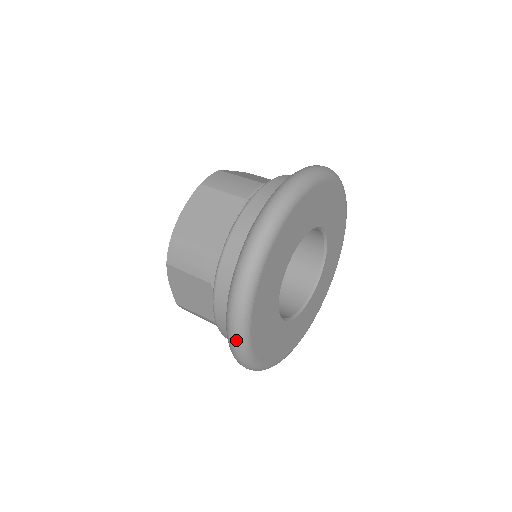
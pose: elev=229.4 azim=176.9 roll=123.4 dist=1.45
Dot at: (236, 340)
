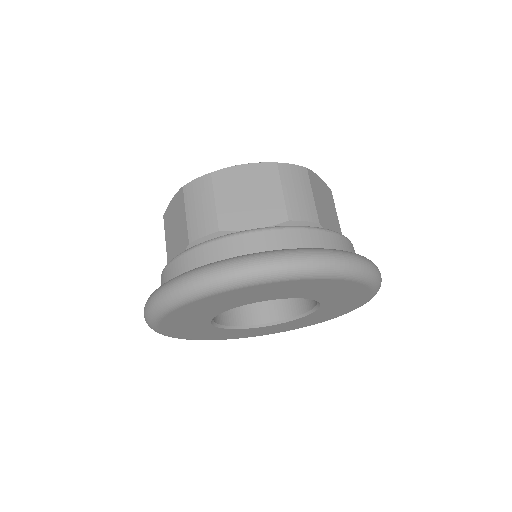
Dot at: (152, 306)
